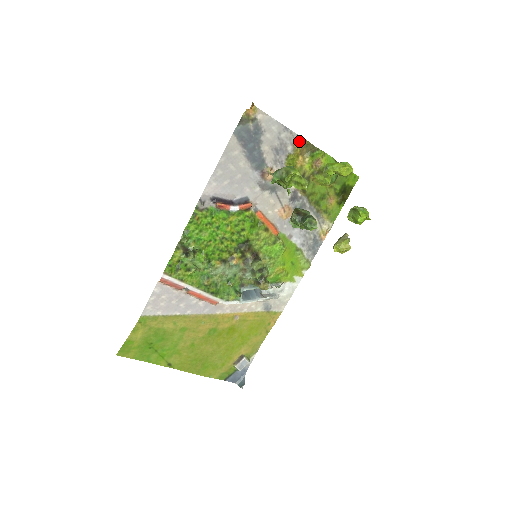
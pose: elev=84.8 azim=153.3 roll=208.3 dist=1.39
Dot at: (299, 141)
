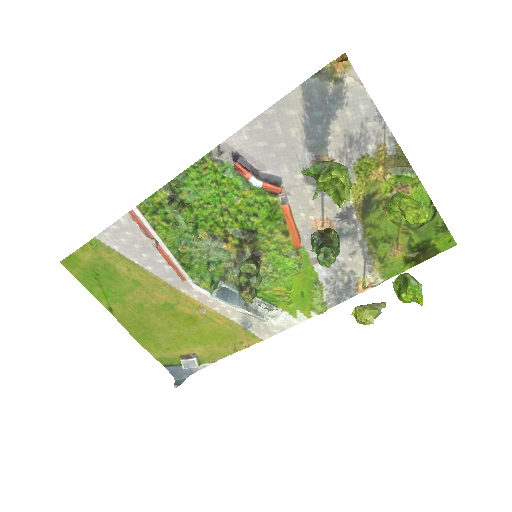
Dot at: (390, 145)
